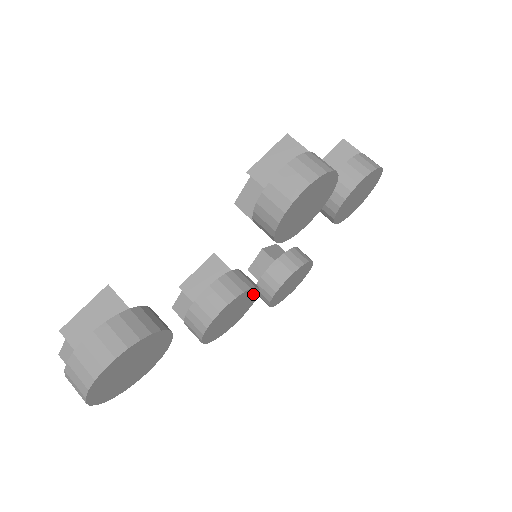
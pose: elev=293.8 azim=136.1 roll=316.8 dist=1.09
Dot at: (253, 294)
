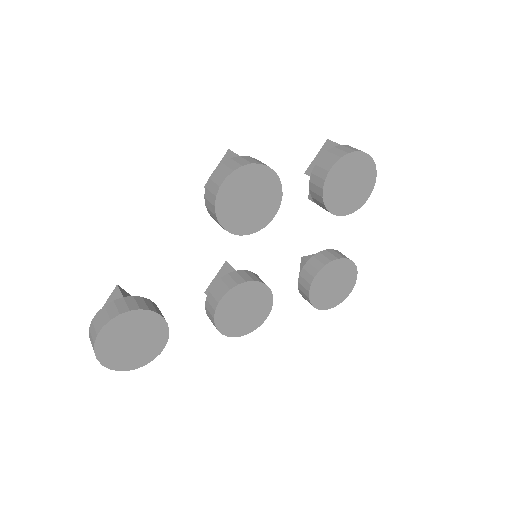
Dot at: (260, 289)
